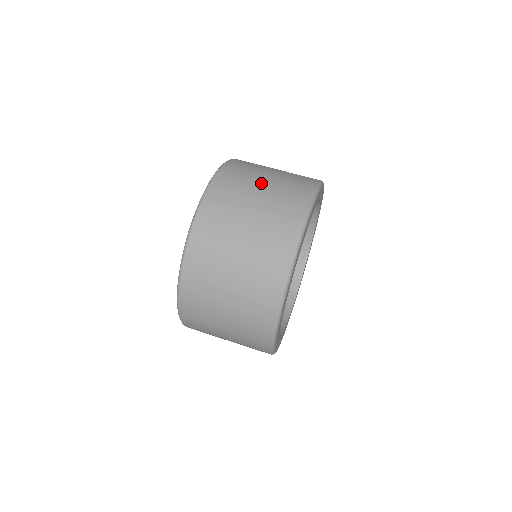
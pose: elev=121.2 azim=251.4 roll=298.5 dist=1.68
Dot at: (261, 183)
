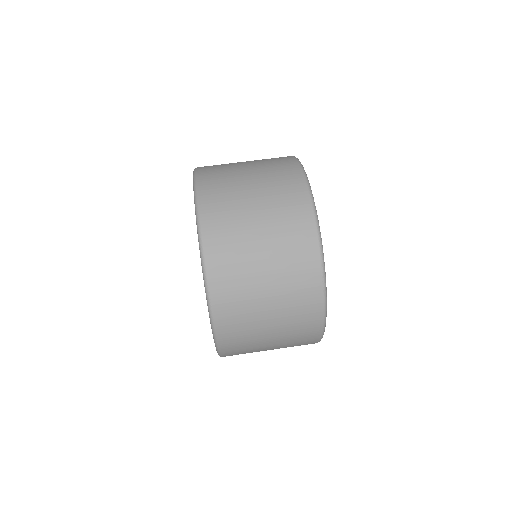
Dot at: (246, 177)
